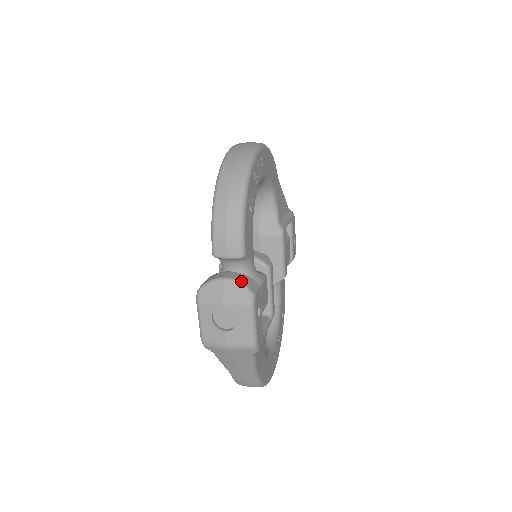
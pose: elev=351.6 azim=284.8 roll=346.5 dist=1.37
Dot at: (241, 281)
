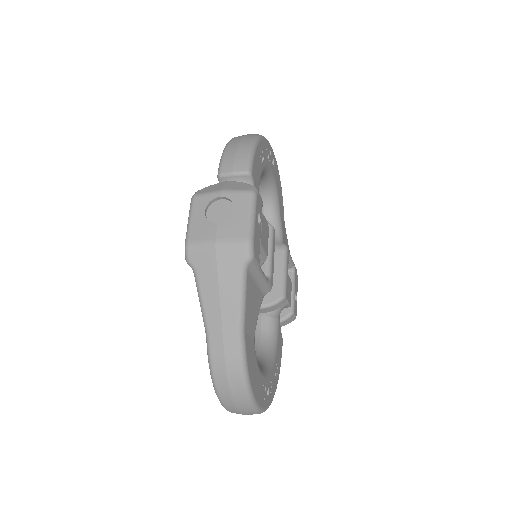
Dot at: (244, 183)
